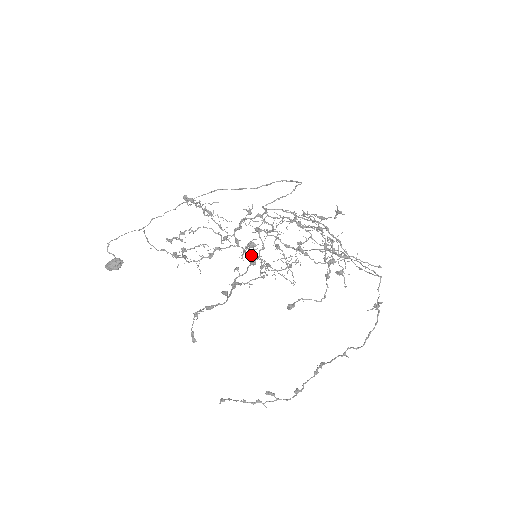
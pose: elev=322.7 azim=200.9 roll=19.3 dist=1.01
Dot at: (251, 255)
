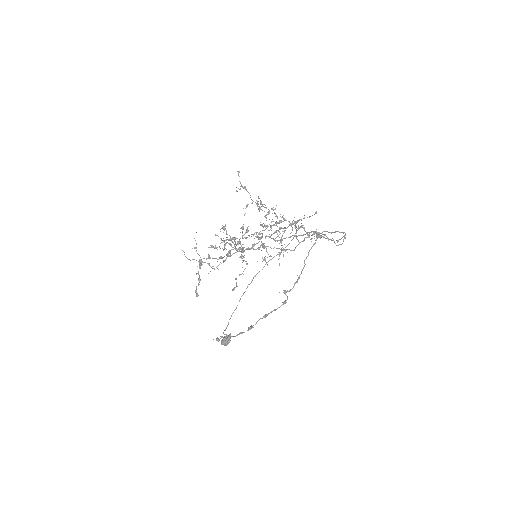
Dot at: (242, 247)
